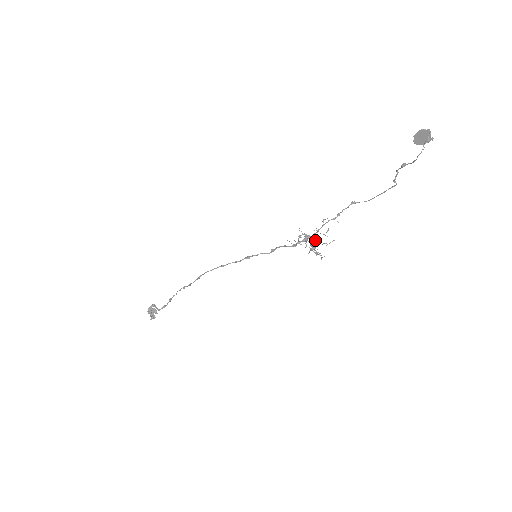
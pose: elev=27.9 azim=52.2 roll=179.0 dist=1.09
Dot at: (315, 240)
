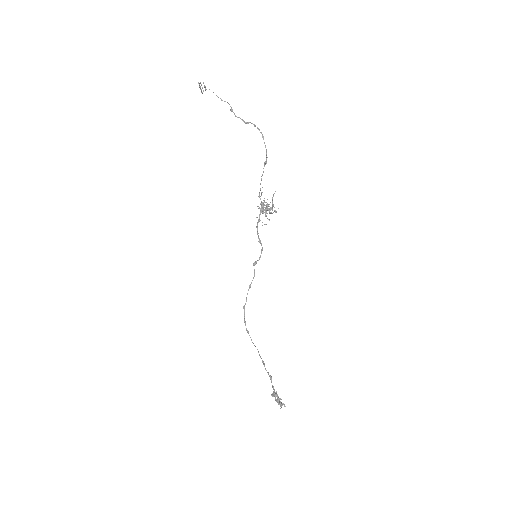
Dot at: occluded
